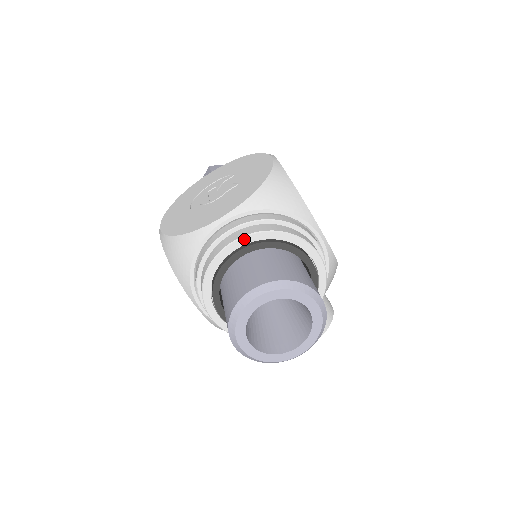
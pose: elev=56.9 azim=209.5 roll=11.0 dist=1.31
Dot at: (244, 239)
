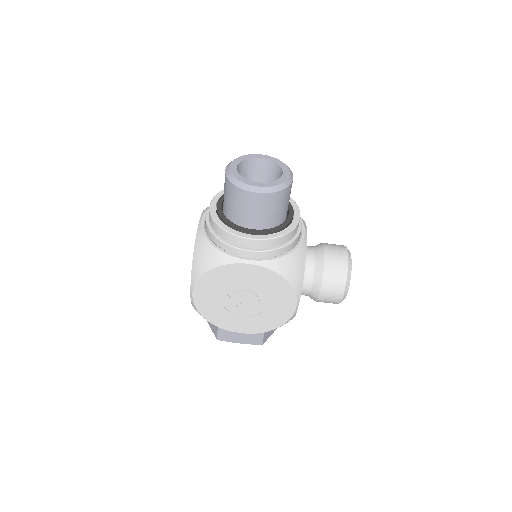
Dot at: (213, 200)
